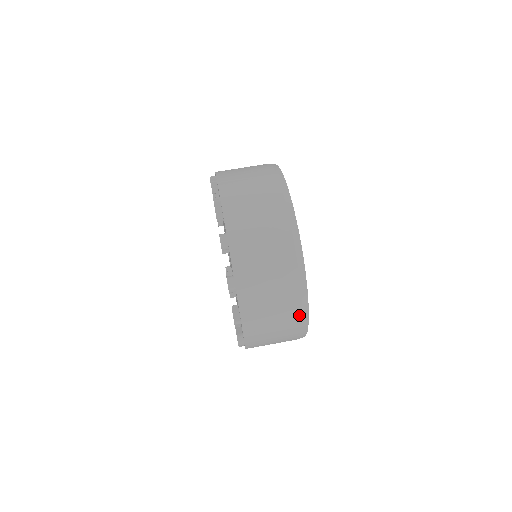
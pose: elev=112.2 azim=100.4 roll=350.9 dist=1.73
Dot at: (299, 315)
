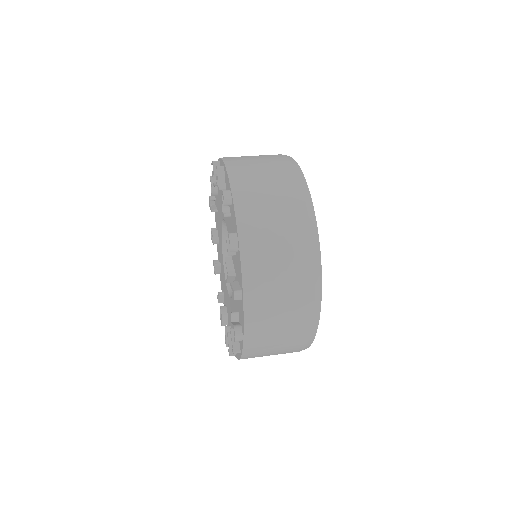
Dot at: (311, 288)
